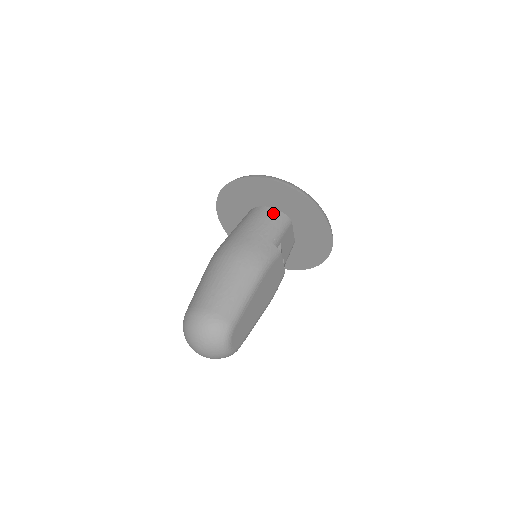
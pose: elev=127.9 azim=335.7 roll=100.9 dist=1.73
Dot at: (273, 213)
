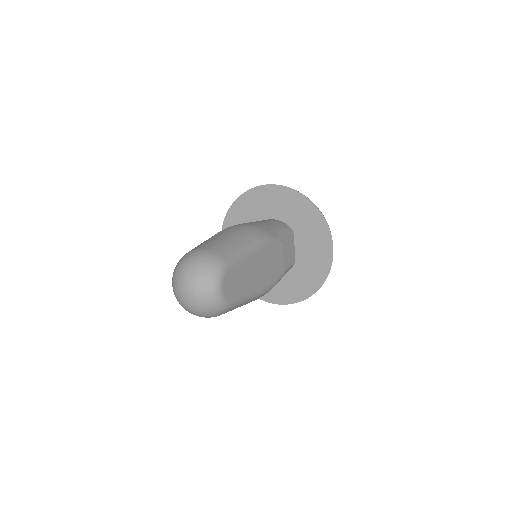
Dot at: (276, 221)
